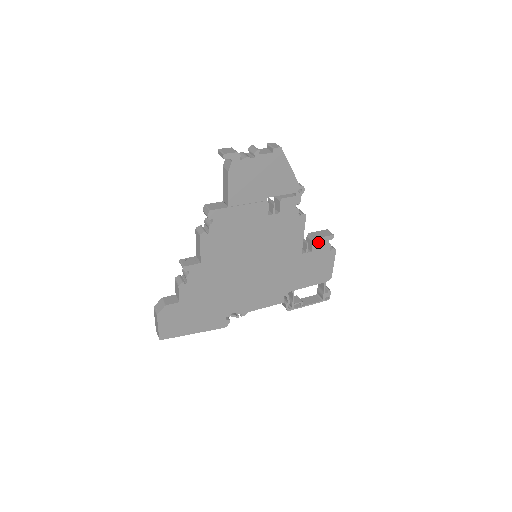
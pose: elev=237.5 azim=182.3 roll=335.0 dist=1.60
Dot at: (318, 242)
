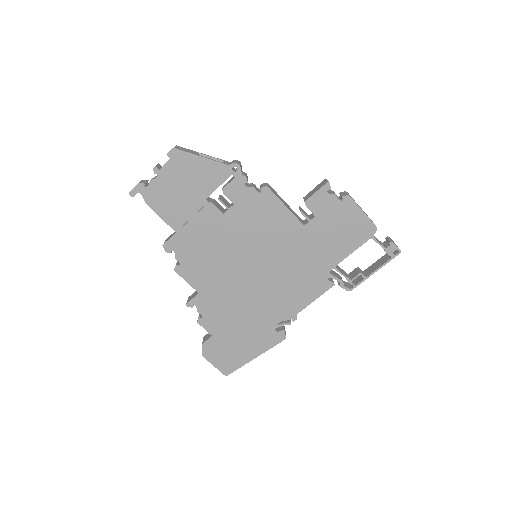
Dot at: (313, 202)
